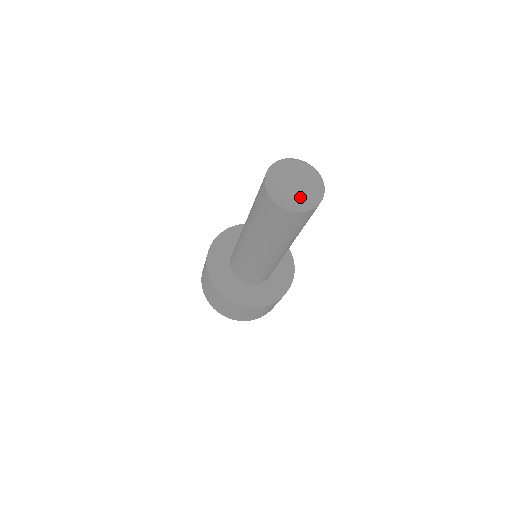
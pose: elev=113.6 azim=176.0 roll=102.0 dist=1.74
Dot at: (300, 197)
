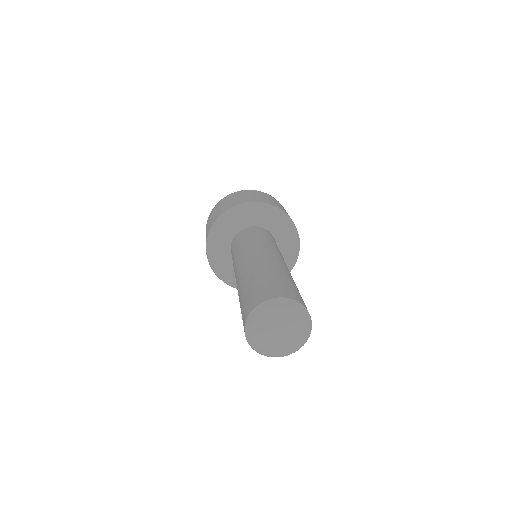
Dot at: (294, 340)
